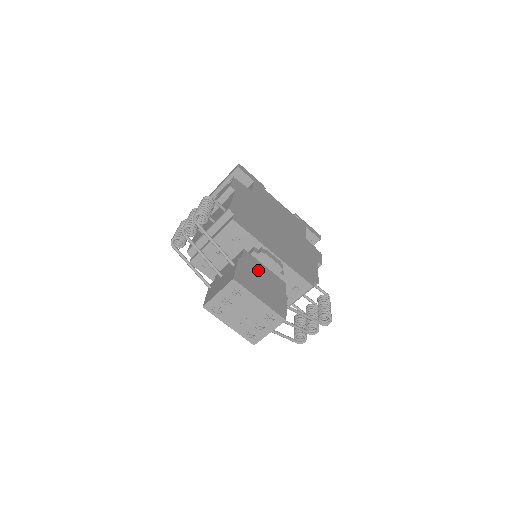
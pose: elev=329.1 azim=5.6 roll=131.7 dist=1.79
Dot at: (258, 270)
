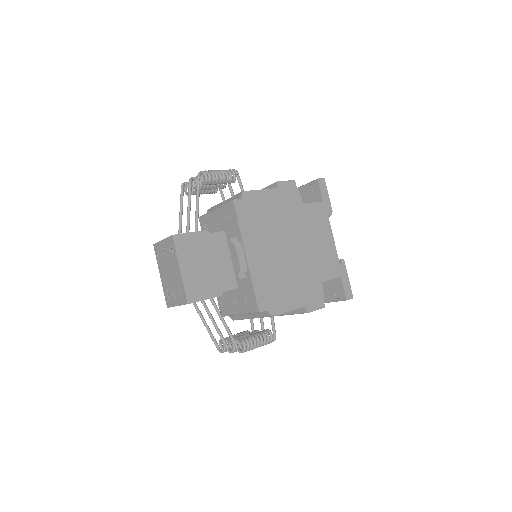
Dot at: (216, 254)
